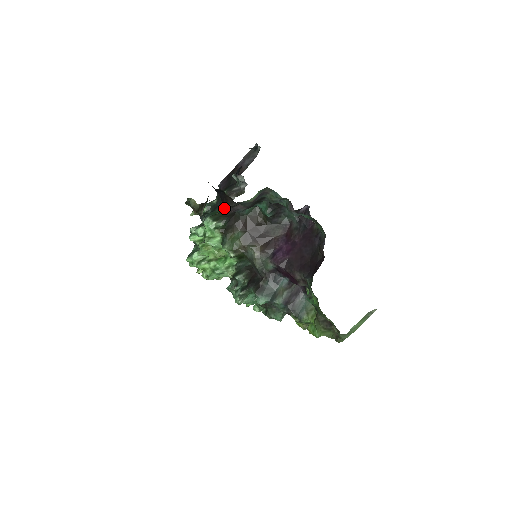
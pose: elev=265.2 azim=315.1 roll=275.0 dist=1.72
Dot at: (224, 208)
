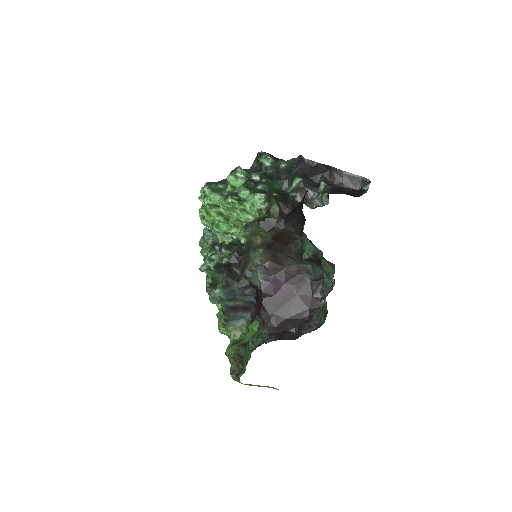
Dot at: (287, 222)
